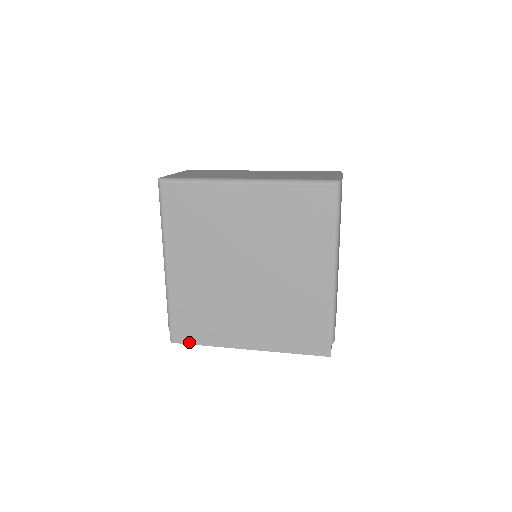
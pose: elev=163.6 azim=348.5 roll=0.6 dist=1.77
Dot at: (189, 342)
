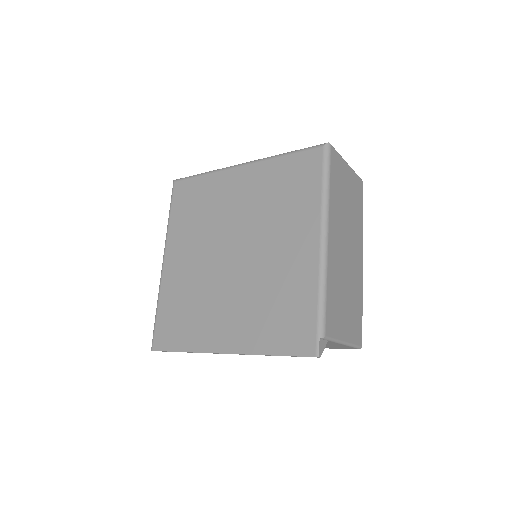
Dot at: (168, 348)
